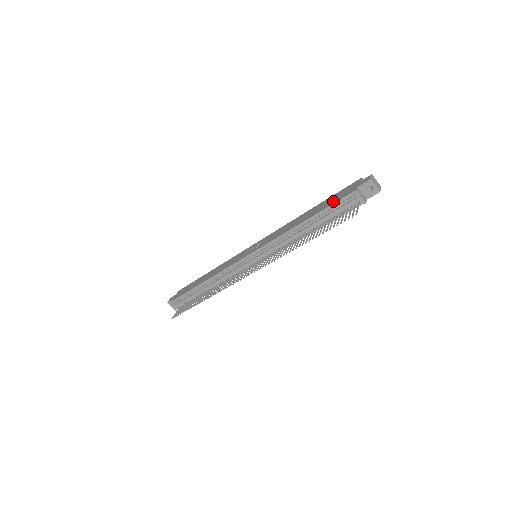
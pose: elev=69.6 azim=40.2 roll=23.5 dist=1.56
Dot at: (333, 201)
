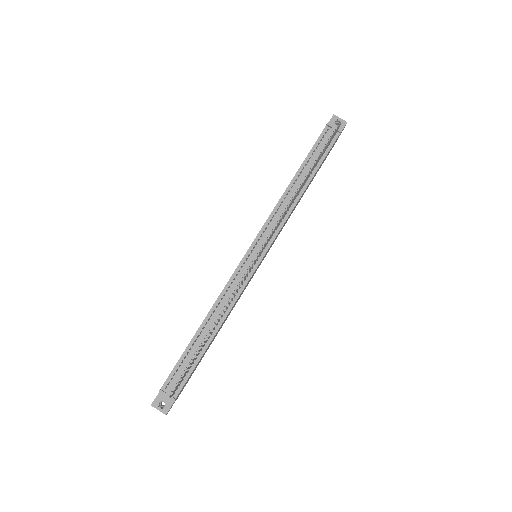
Dot at: (311, 149)
